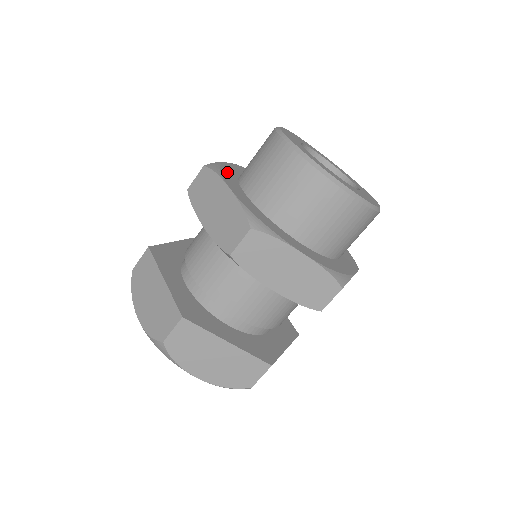
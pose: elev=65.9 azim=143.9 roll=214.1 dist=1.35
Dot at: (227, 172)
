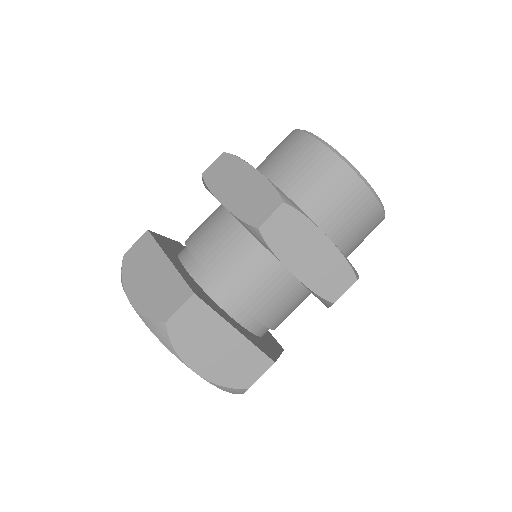
Dot at: occluded
